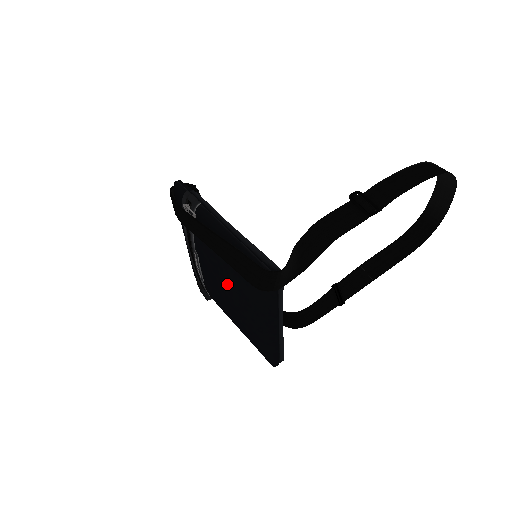
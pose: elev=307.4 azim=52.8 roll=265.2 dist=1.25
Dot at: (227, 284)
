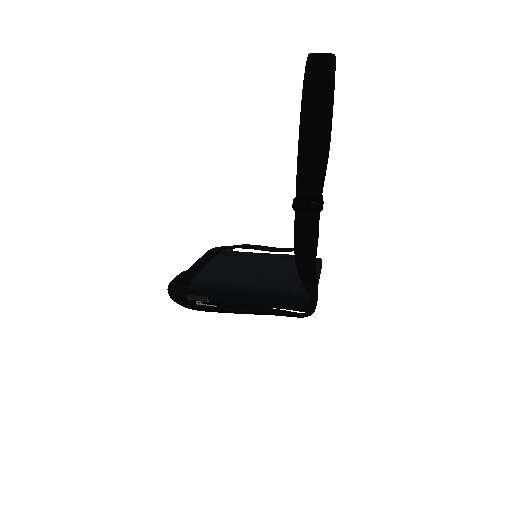
Dot at: occluded
